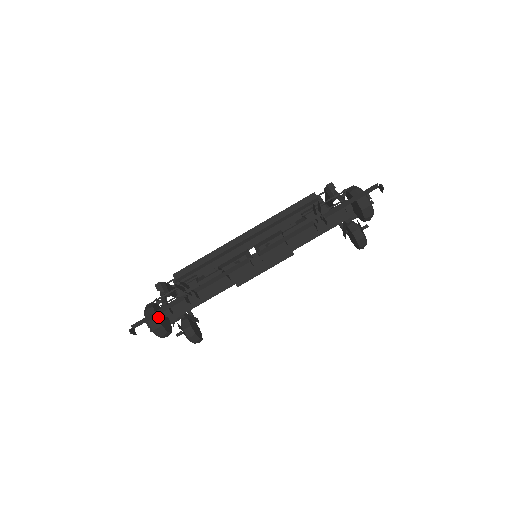
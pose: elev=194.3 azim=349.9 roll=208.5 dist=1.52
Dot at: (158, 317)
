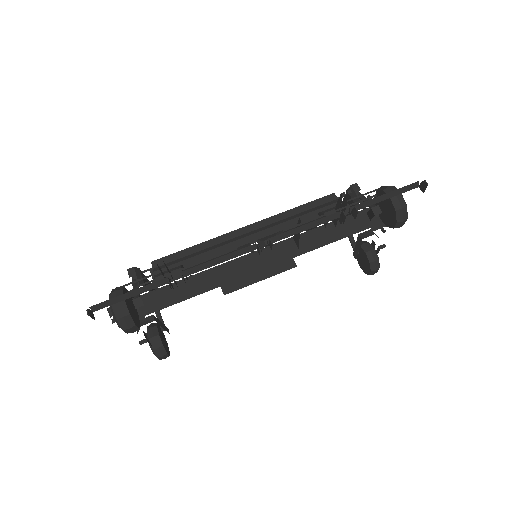
Dot at: (127, 303)
